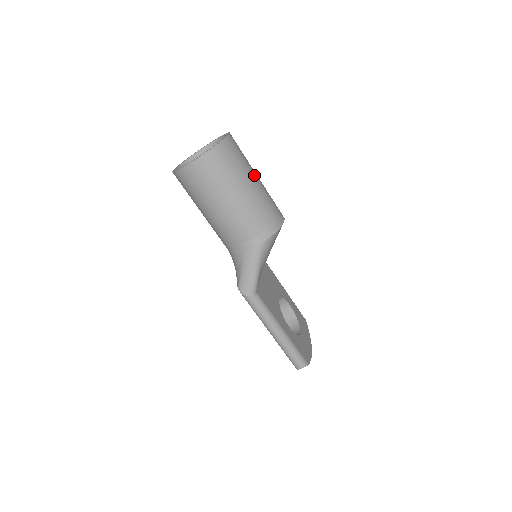
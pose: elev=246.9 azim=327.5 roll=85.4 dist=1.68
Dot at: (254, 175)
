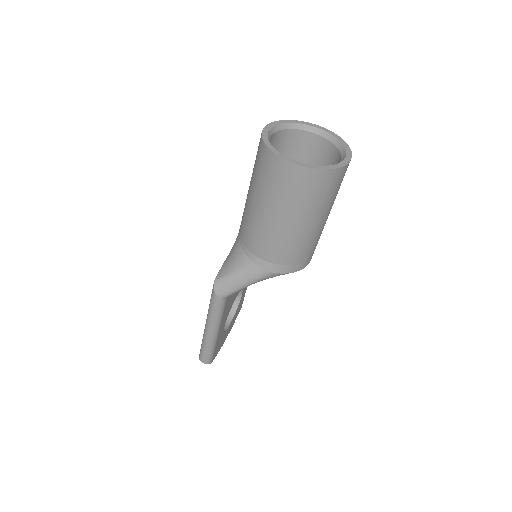
Dot at: (329, 212)
